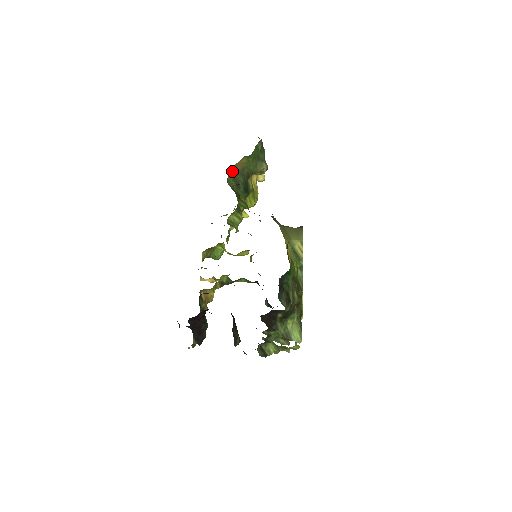
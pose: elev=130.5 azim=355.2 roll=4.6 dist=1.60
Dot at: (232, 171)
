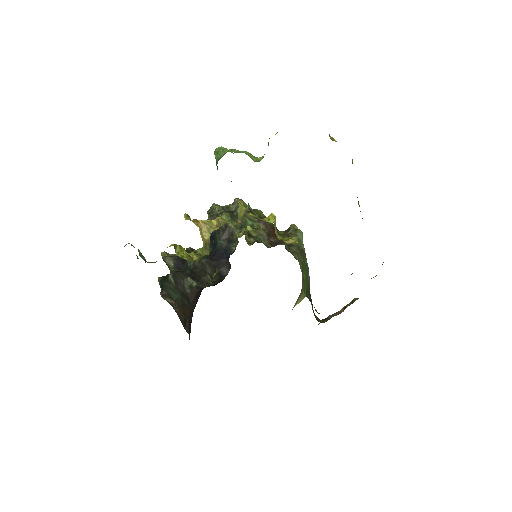
Dot at: occluded
